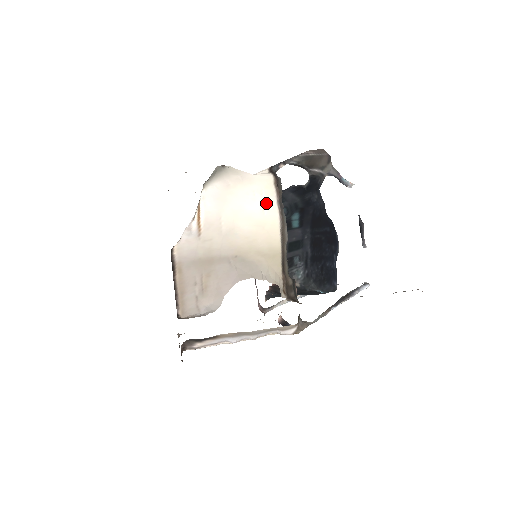
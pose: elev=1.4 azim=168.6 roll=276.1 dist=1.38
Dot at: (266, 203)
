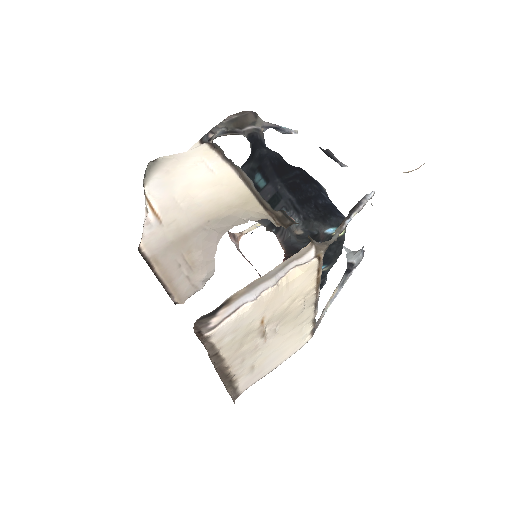
Dot at: (212, 165)
